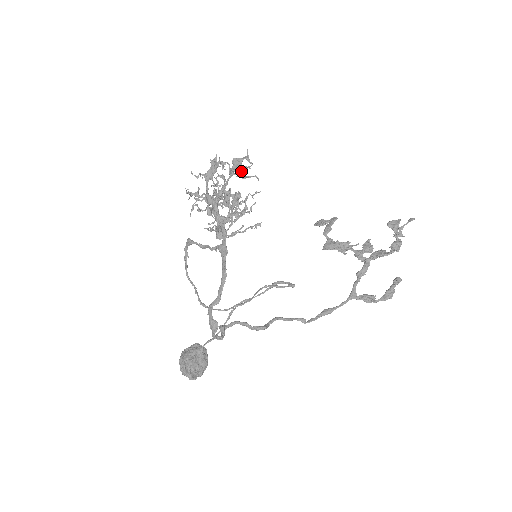
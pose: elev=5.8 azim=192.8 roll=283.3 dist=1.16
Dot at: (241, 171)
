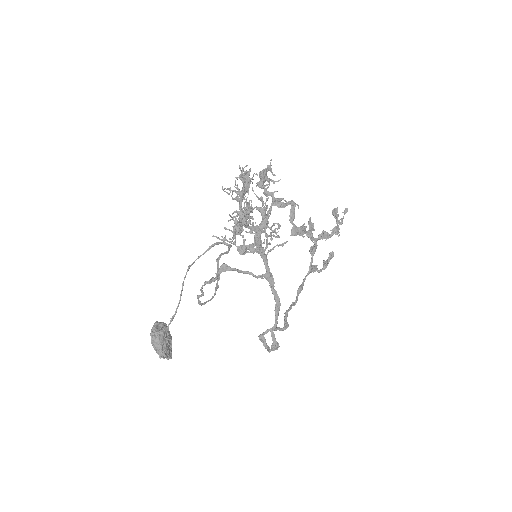
Dot at: occluded
